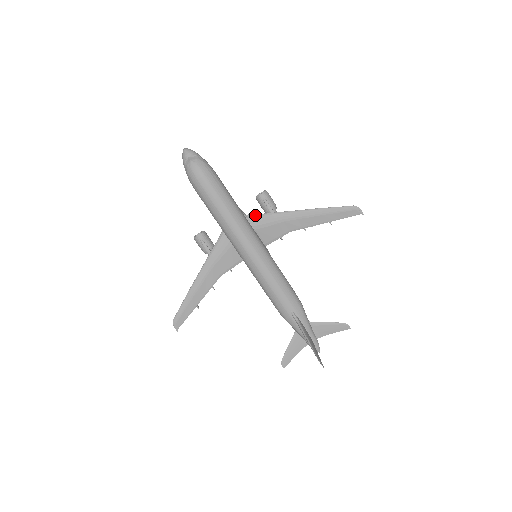
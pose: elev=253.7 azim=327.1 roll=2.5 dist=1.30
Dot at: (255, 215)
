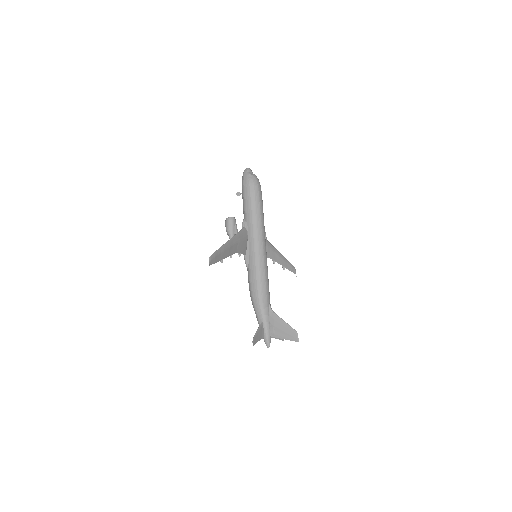
Dot at: occluded
